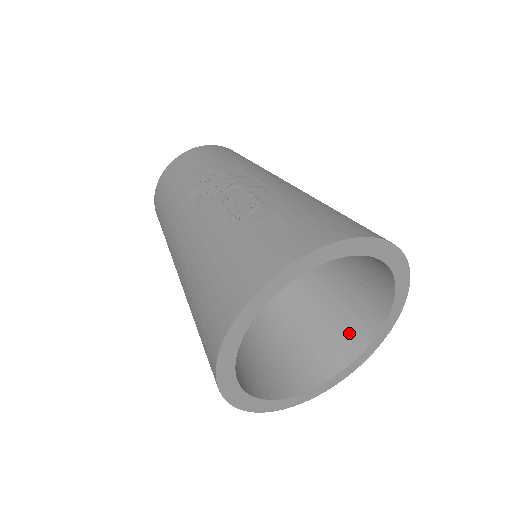
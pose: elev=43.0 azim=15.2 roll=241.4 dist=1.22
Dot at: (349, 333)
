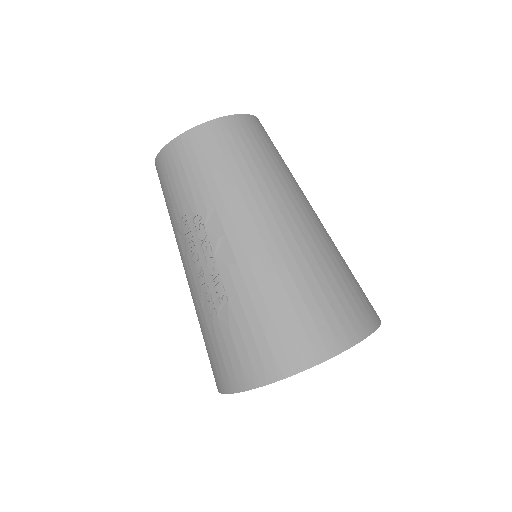
Dot at: occluded
